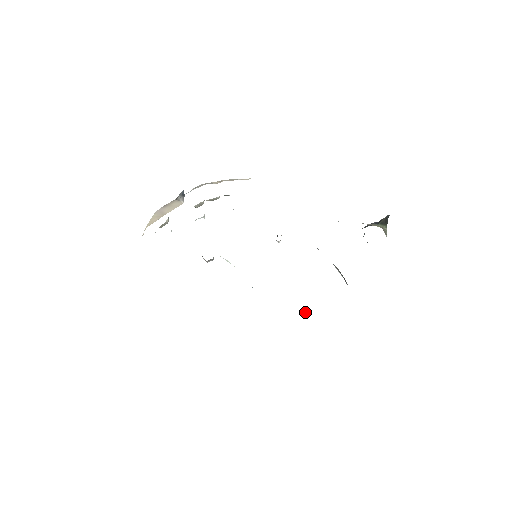
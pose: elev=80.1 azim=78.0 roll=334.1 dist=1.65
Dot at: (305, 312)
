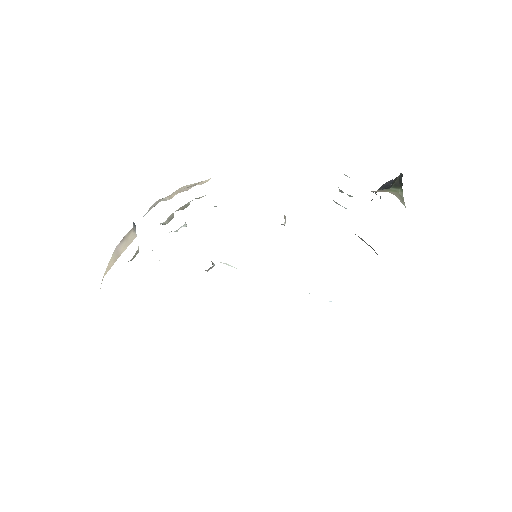
Dot at: occluded
